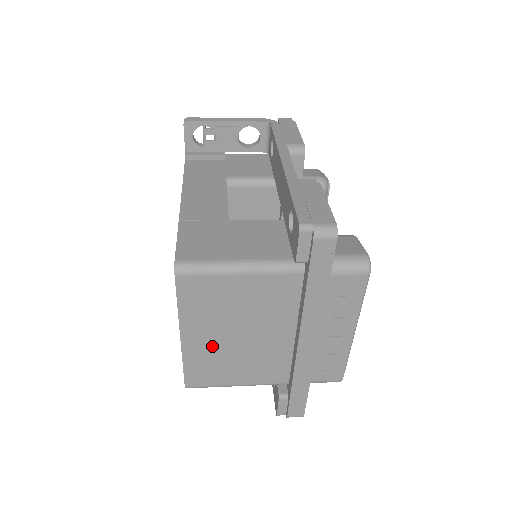
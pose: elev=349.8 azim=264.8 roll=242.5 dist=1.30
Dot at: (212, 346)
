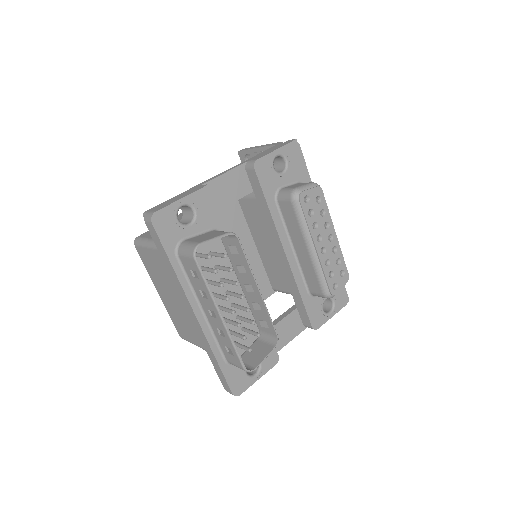
Dot at: (171, 304)
